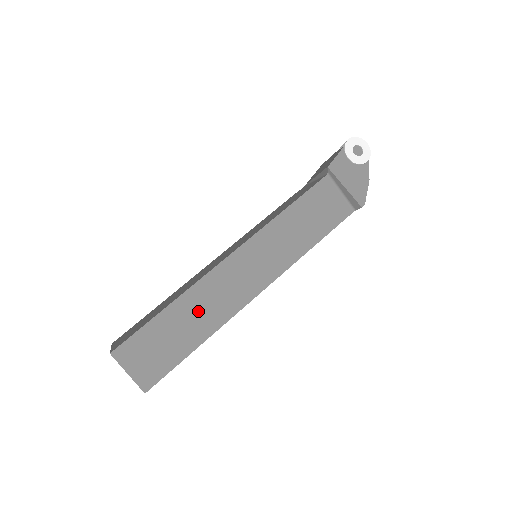
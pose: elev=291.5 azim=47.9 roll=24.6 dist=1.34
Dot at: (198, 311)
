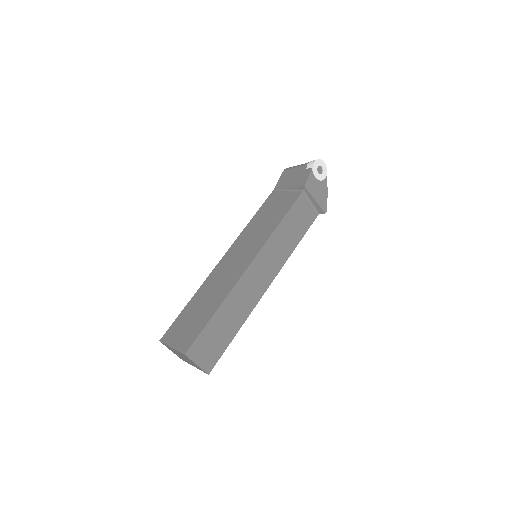
Dot at: (235, 309)
